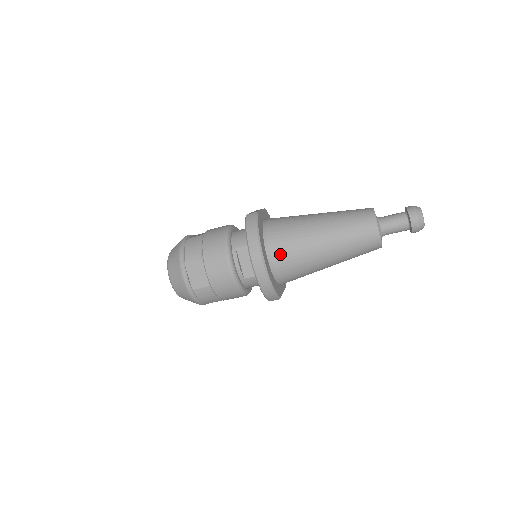
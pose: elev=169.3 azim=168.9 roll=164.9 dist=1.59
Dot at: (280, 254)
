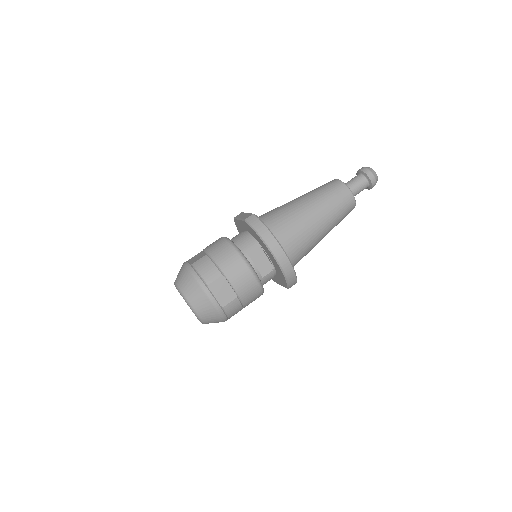
Dot at: (289, 242)
